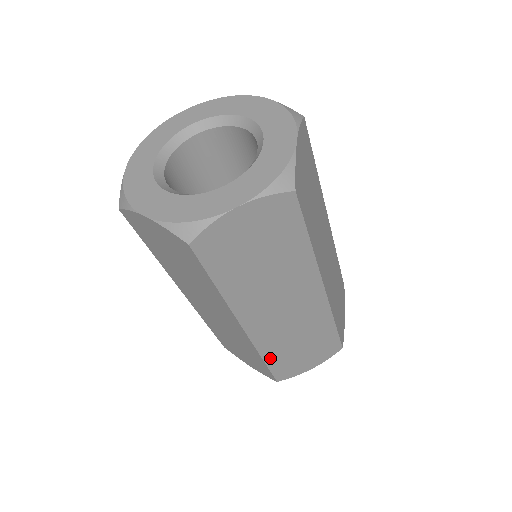
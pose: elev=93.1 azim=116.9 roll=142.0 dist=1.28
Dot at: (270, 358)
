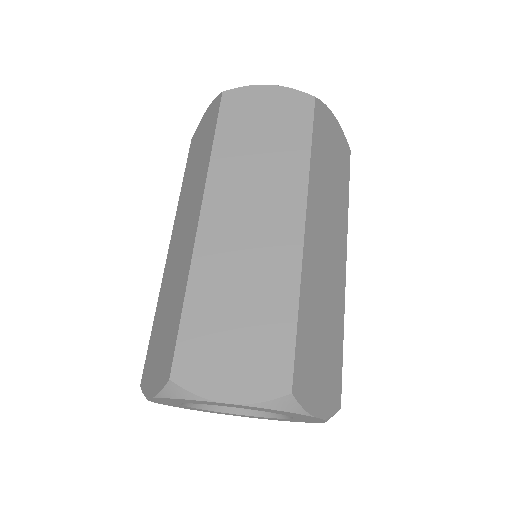
Dot at: (193, 302)
